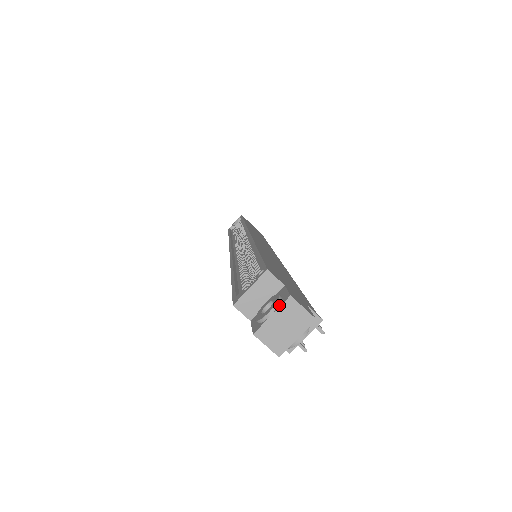
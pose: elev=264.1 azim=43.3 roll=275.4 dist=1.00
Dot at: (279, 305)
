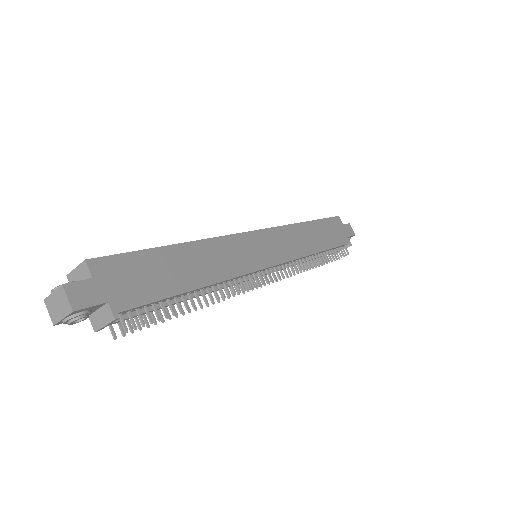
Dot at: (59, 288)
